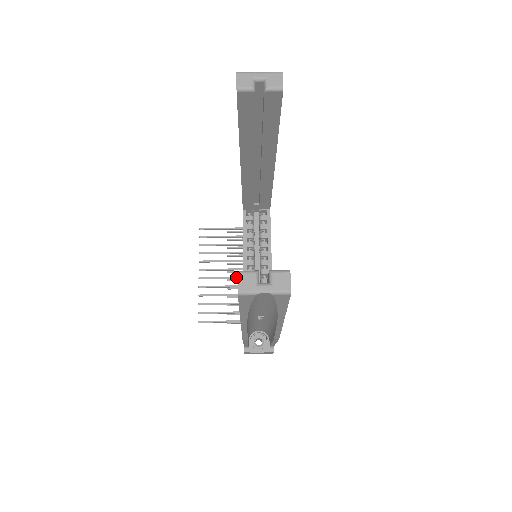
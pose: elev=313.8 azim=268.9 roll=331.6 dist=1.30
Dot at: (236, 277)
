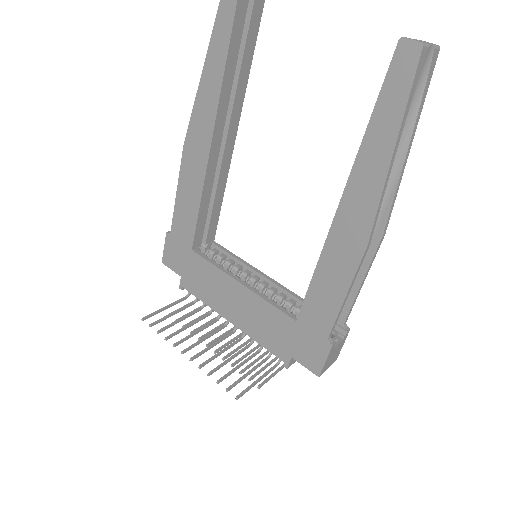
Dot at: (225, 336)
